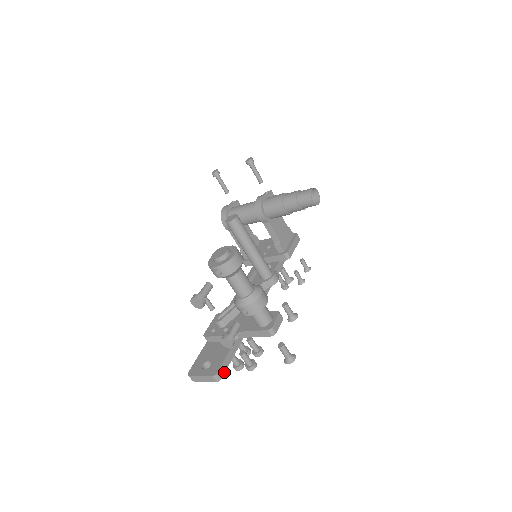
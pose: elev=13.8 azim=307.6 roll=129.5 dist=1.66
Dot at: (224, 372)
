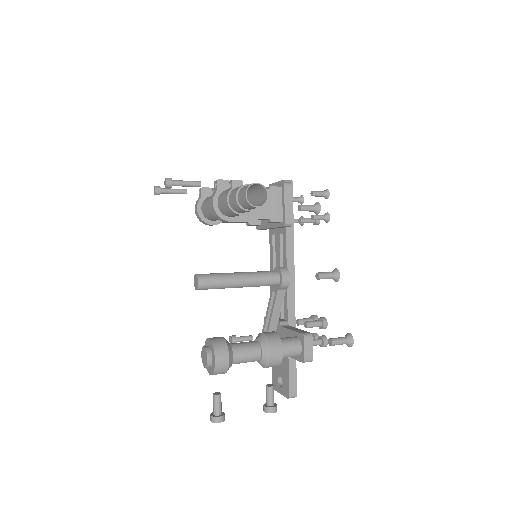
Dot at: (296, 388)
